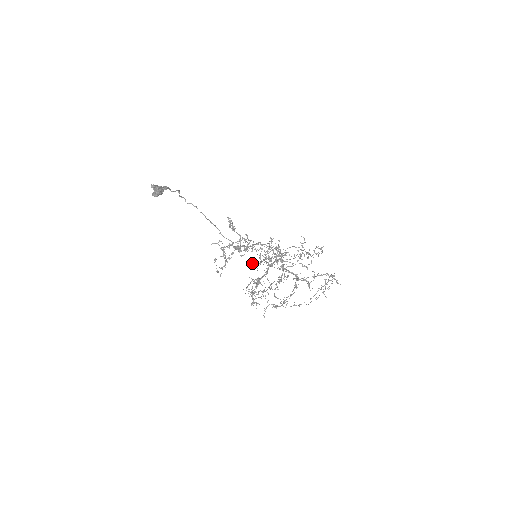
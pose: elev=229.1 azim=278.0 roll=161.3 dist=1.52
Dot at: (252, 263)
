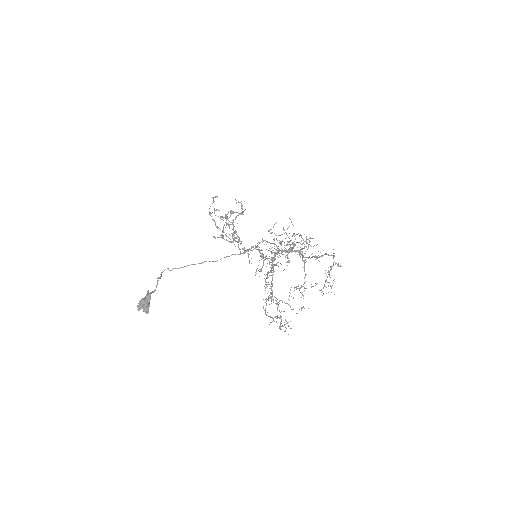
Dot at: occluded
